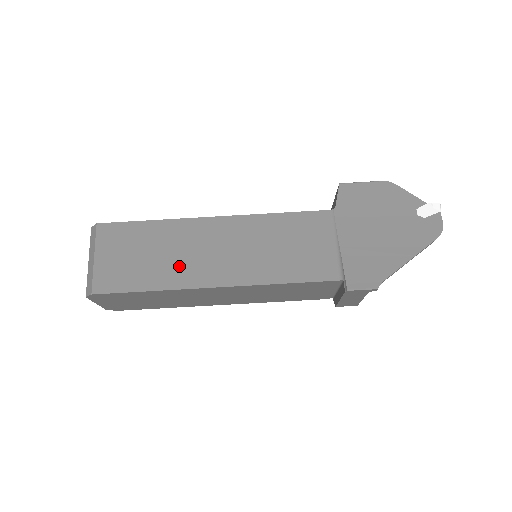
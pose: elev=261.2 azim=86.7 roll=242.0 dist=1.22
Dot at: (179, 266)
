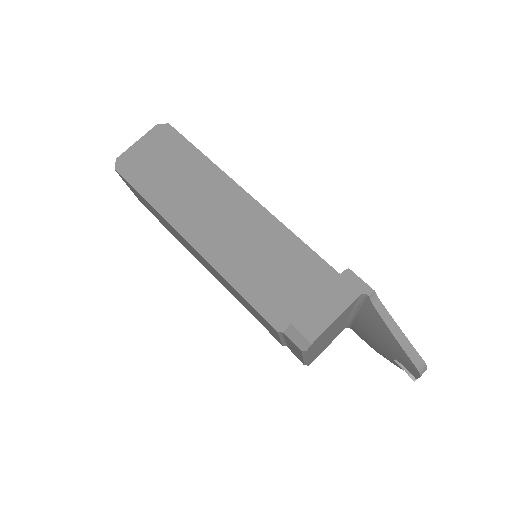
Dot at: occluded
